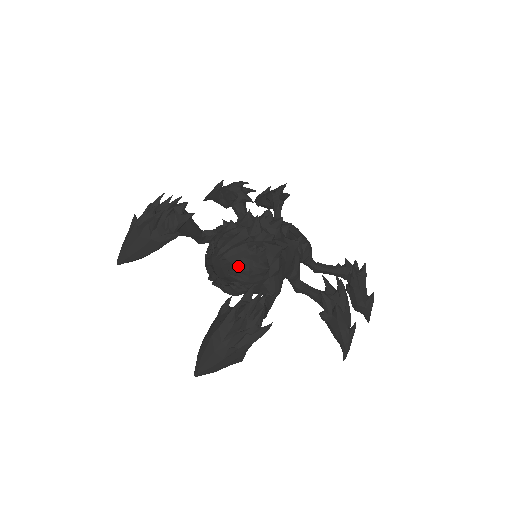
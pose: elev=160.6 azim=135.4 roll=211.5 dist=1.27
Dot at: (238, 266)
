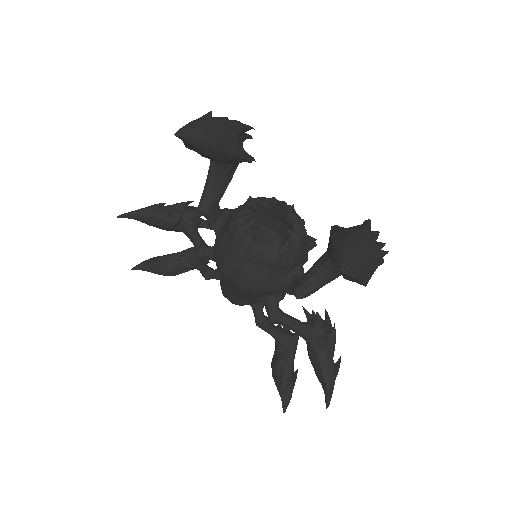
Dot at: (300, 224)
